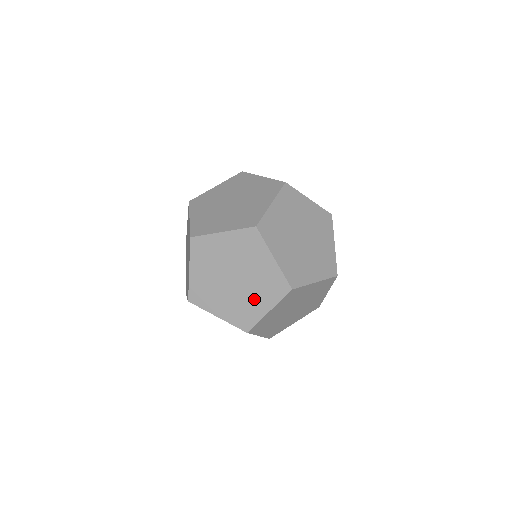
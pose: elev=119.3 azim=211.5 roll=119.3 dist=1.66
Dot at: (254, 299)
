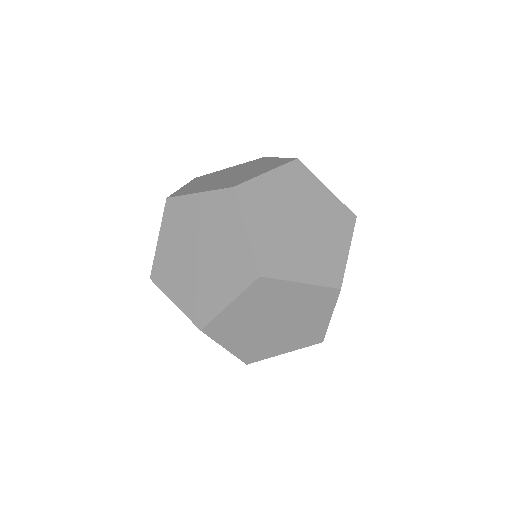
Dot at: (280, 342)
